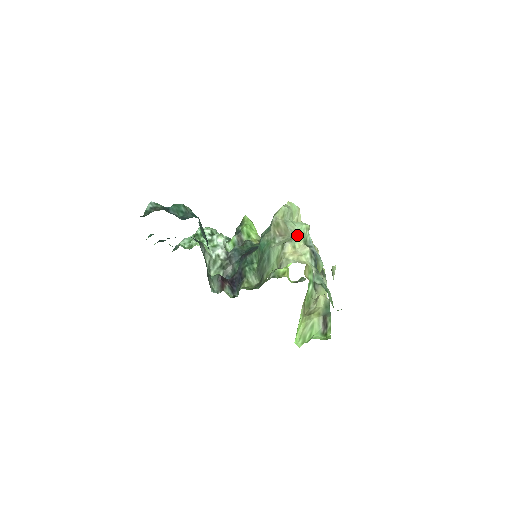
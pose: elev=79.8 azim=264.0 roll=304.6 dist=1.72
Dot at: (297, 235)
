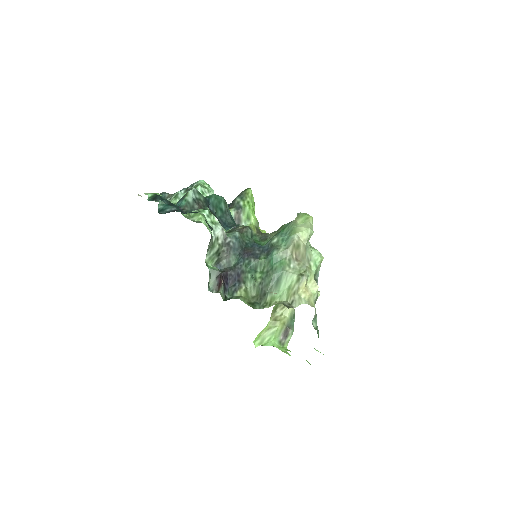
Dot at: (311, 266)
